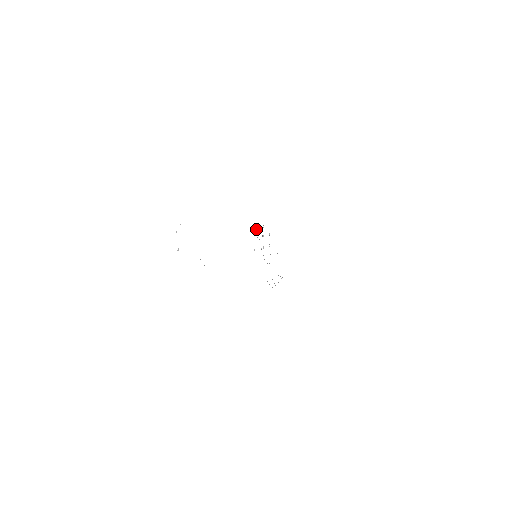
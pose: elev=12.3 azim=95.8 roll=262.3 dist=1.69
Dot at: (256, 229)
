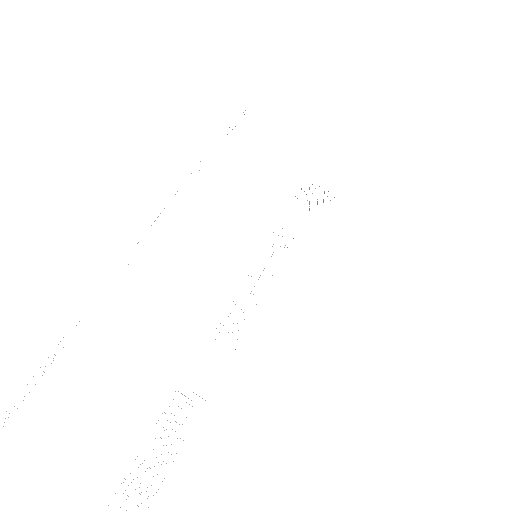
Dot at: occluded
